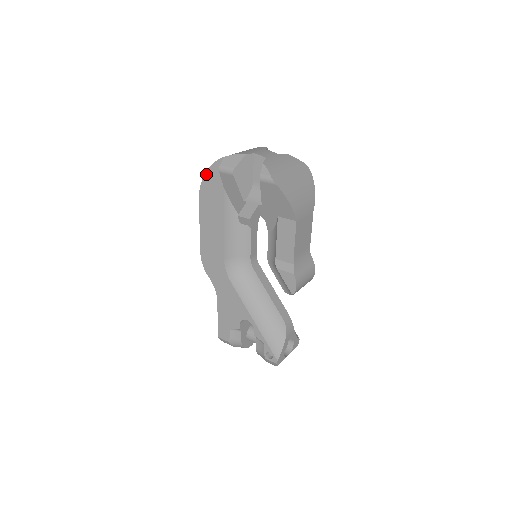
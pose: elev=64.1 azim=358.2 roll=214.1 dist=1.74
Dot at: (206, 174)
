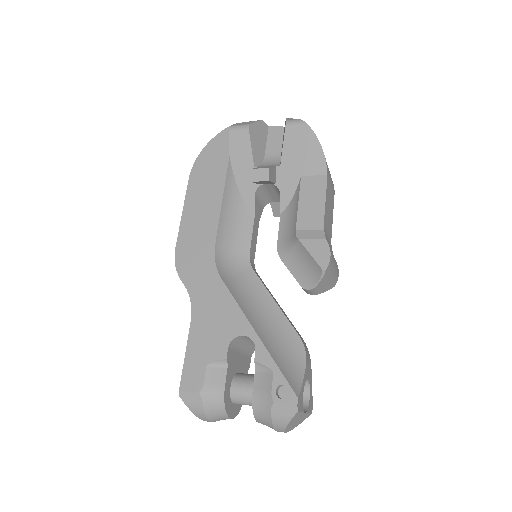
Dot at: (206, 147)
